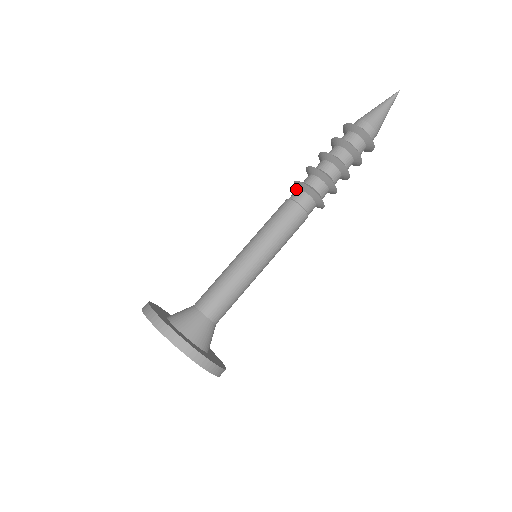
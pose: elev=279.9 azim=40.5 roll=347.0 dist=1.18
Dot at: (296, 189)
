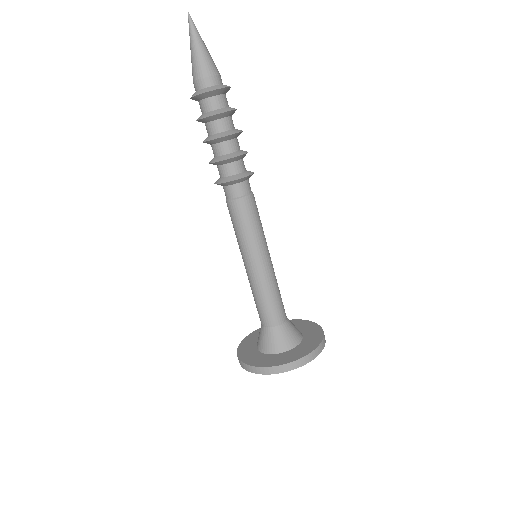
Dot at: (223, 186)
